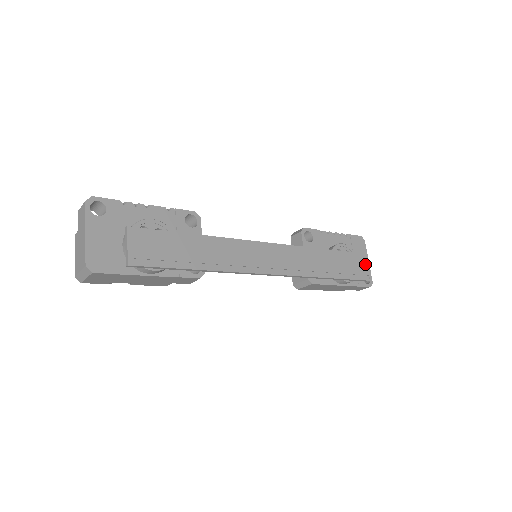
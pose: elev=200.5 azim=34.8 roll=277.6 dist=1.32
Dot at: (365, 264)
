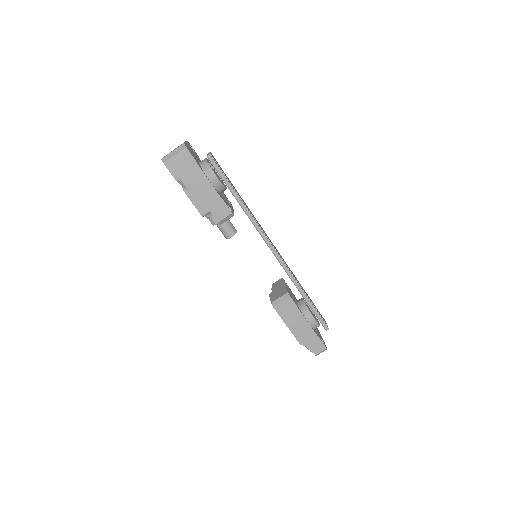
Dot at: (325, 321)
